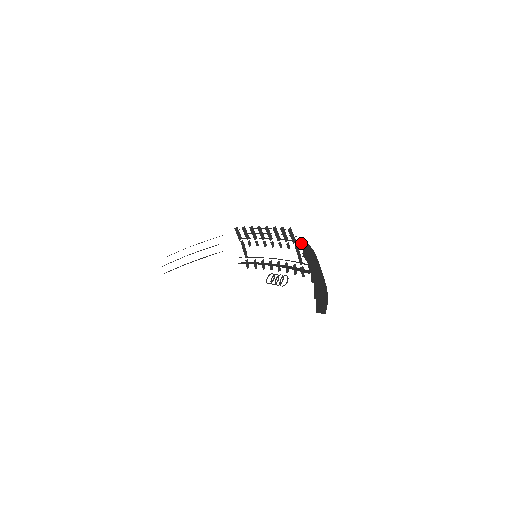
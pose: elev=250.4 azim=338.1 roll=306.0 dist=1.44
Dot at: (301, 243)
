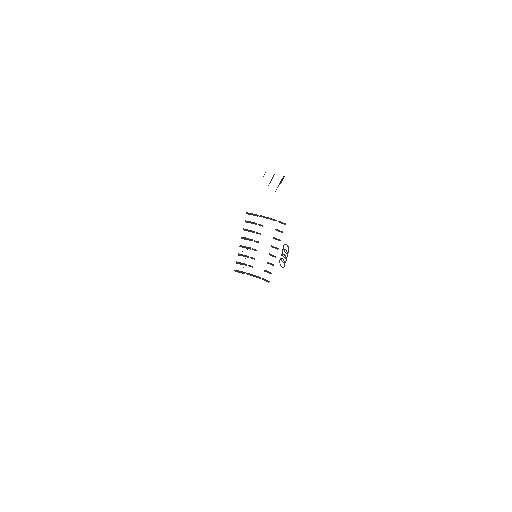
Dot at: occluded
